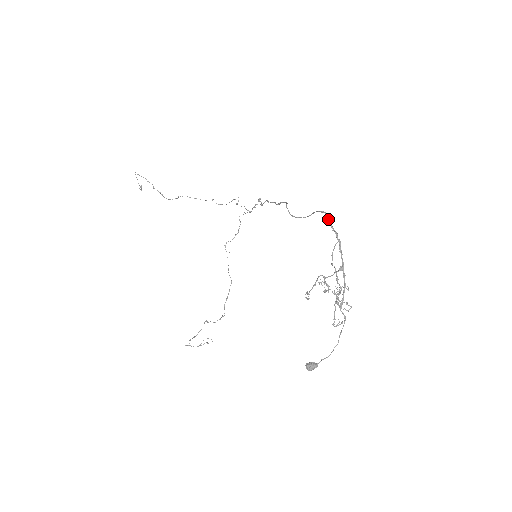
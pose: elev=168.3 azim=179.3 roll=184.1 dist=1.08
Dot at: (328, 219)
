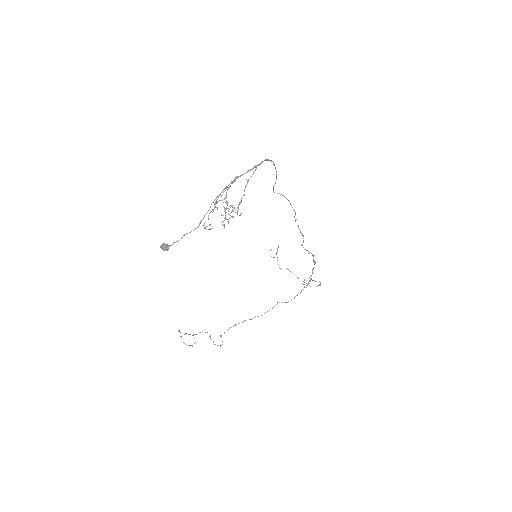
Dot at: (267, 160)
